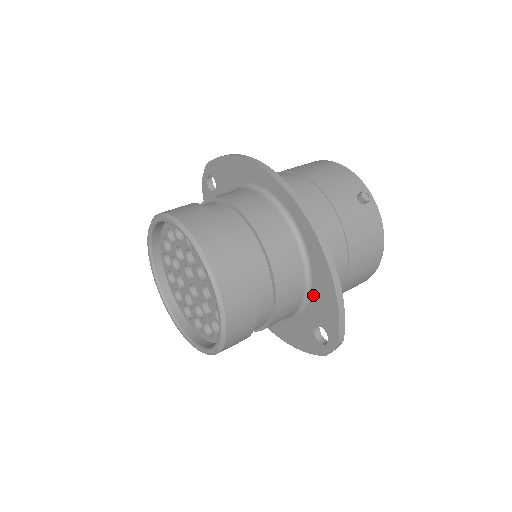
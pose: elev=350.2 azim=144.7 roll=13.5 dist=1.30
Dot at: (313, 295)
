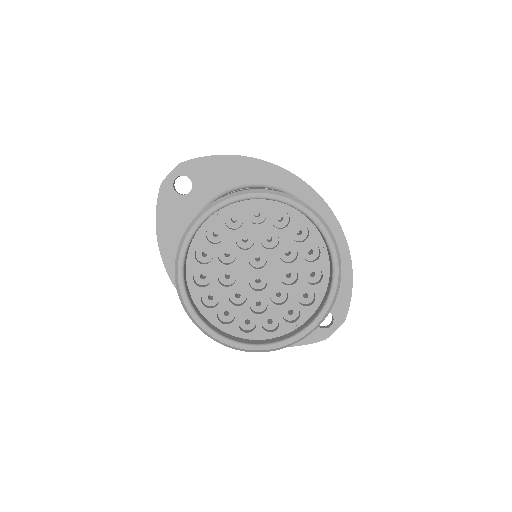
Dot at: occluded
